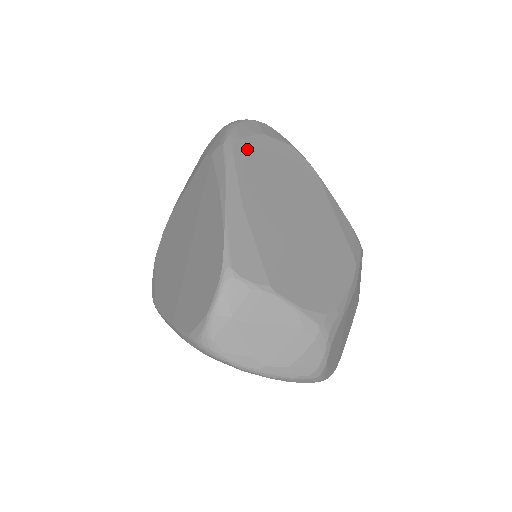
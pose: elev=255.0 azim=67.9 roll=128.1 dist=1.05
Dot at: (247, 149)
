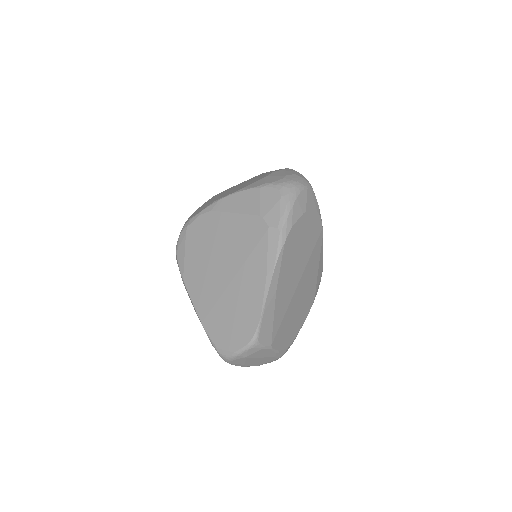
Dot at: (293, 235)
